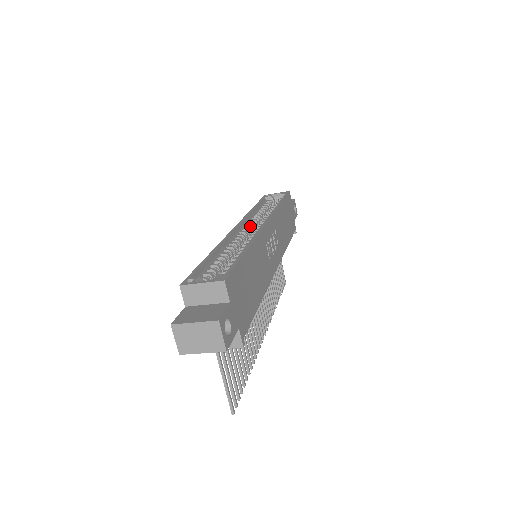
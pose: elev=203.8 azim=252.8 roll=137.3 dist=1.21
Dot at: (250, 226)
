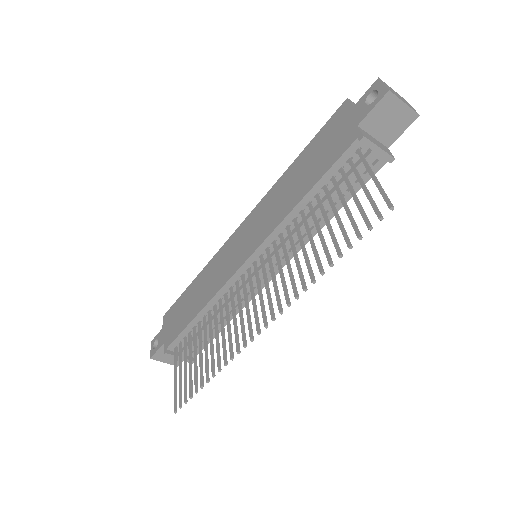
Dot at: occluded
